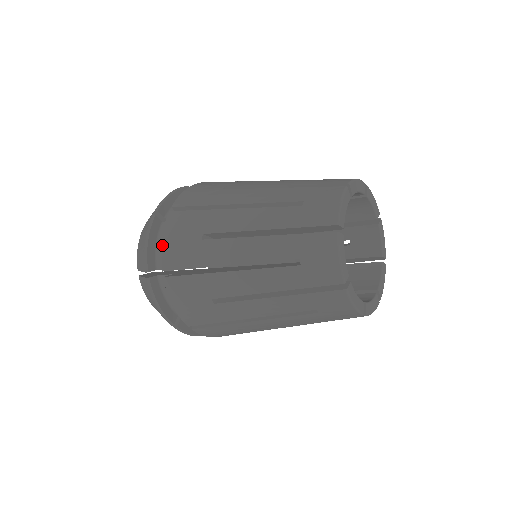
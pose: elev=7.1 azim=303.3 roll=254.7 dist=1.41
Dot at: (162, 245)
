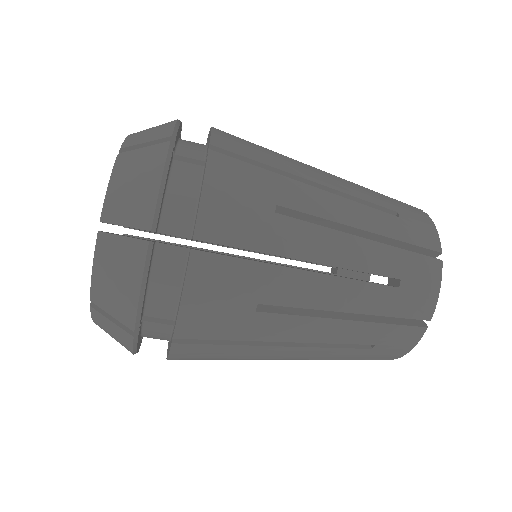
Dot at: occluded
